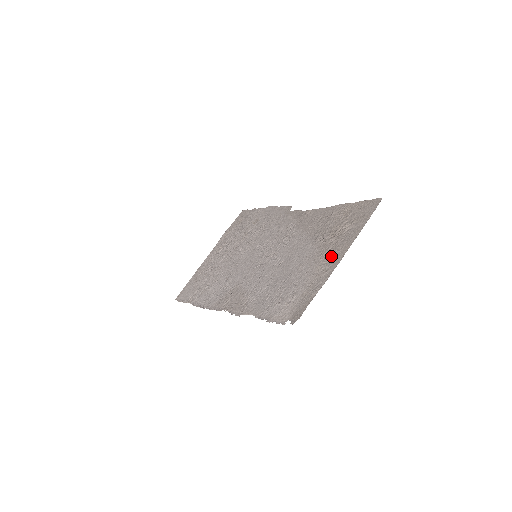
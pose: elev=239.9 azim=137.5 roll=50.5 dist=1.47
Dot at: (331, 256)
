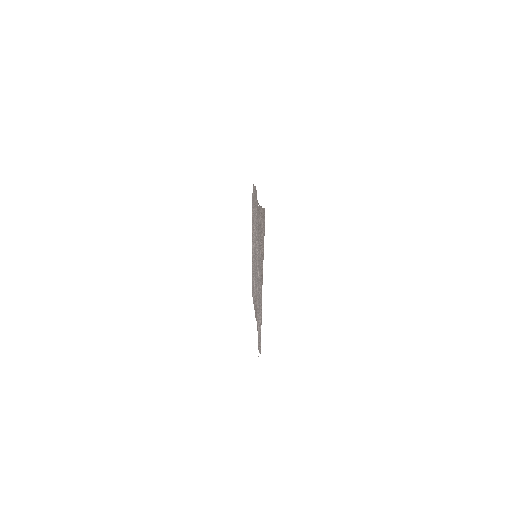
Dot at: (261, 282)
